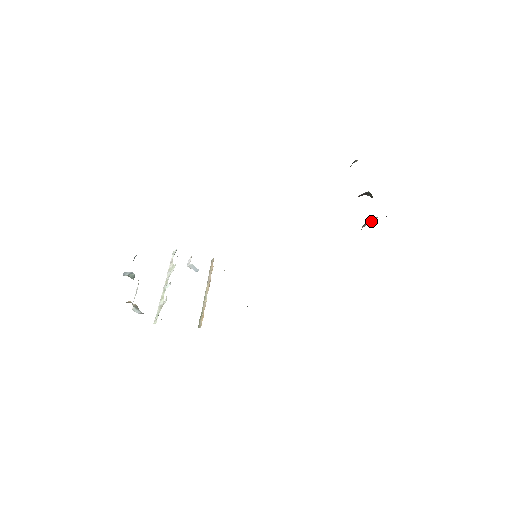
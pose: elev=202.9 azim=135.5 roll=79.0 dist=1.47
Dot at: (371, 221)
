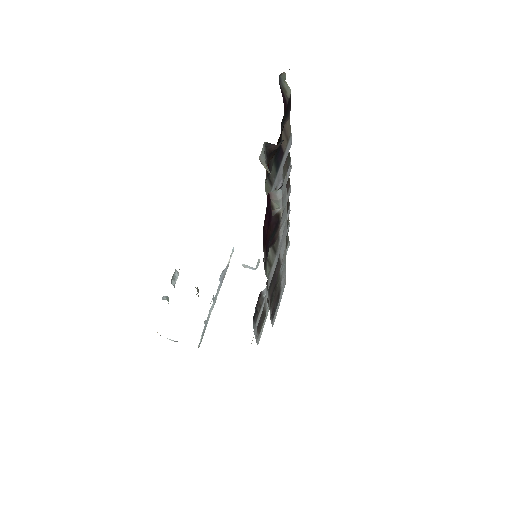
Dot at: (276, 198)
